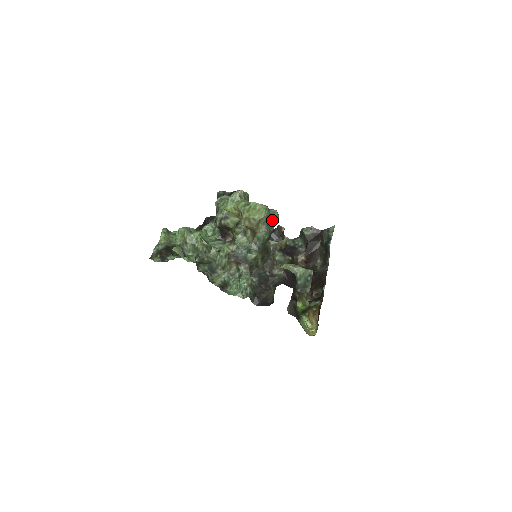
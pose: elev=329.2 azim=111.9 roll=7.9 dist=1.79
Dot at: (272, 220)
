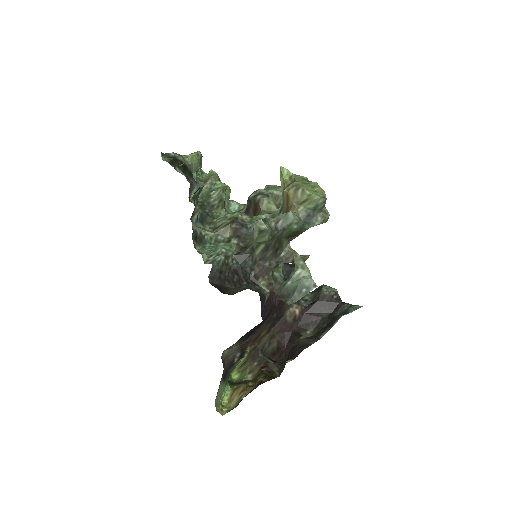
Dot at: (317, 217)
